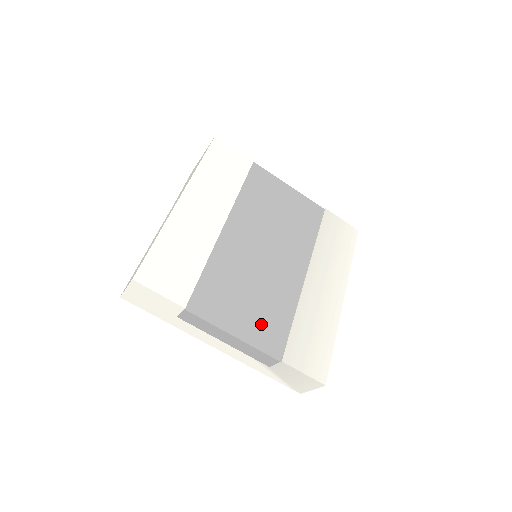
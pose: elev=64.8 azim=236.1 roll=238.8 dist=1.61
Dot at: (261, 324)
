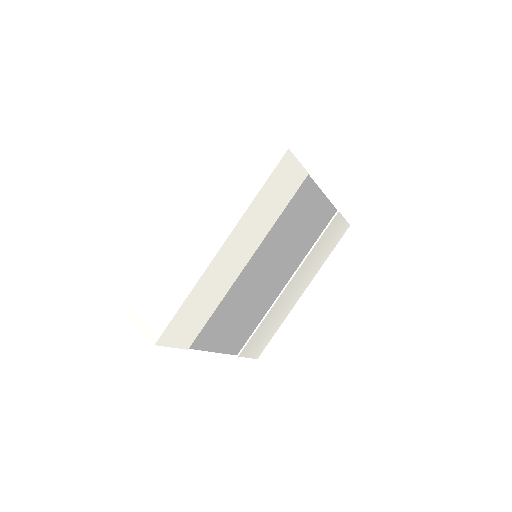
Dot at: (237, 335)
